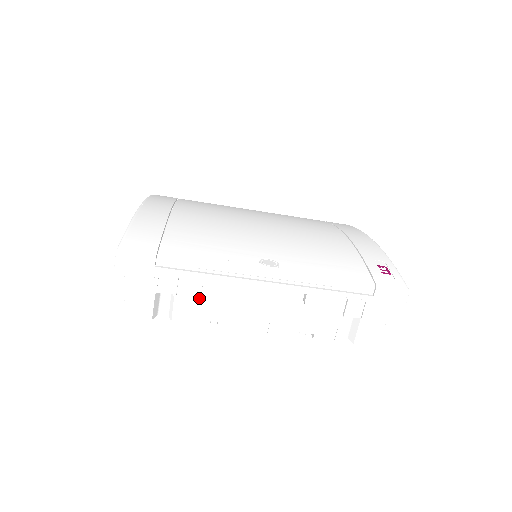
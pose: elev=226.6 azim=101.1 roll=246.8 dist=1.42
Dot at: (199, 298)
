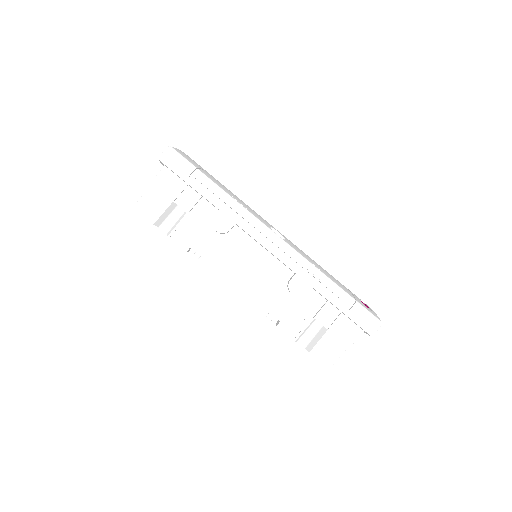
Dot at: (204, 228)
